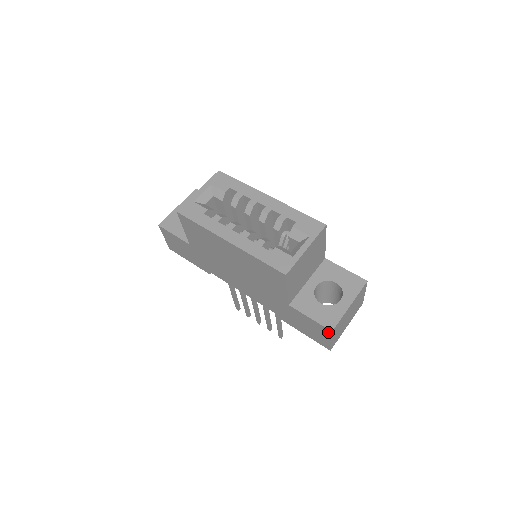
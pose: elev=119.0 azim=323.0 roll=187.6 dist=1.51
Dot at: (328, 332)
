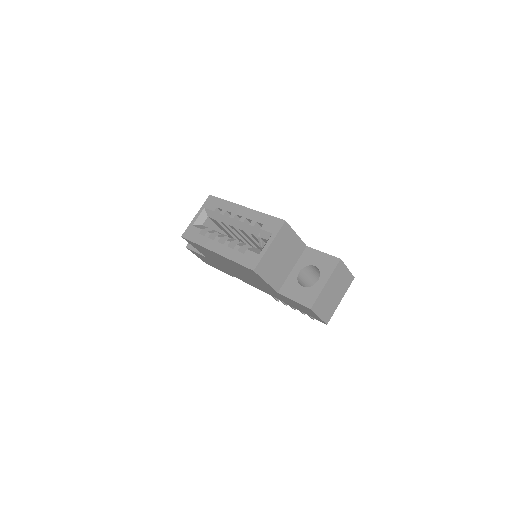
Dot at: (310, 310)
